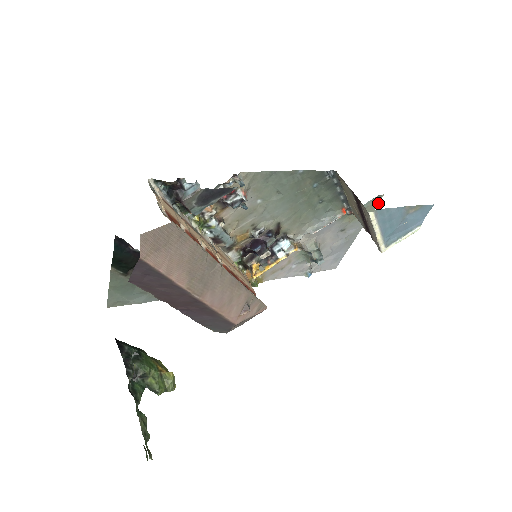
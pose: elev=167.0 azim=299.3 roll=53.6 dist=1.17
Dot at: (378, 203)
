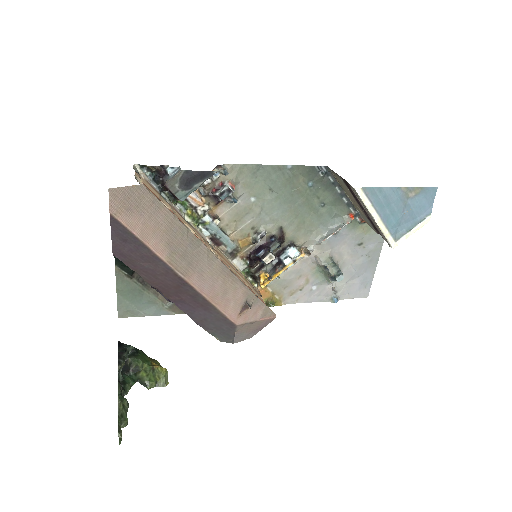
Dot at: occluded
